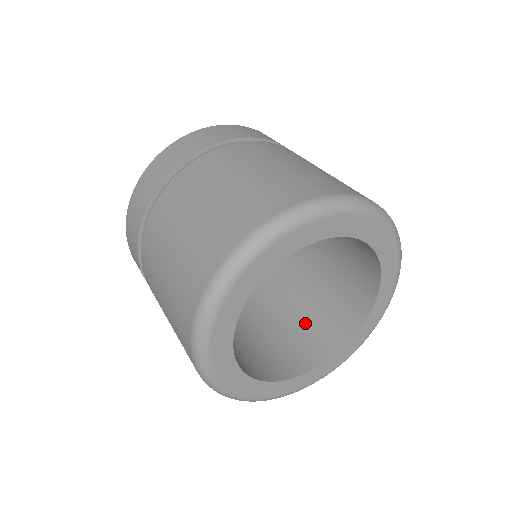
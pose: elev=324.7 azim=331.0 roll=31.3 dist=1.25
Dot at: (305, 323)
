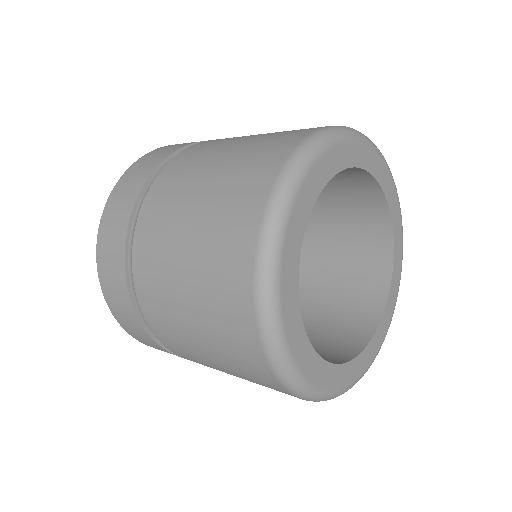
Dot at: occluded
